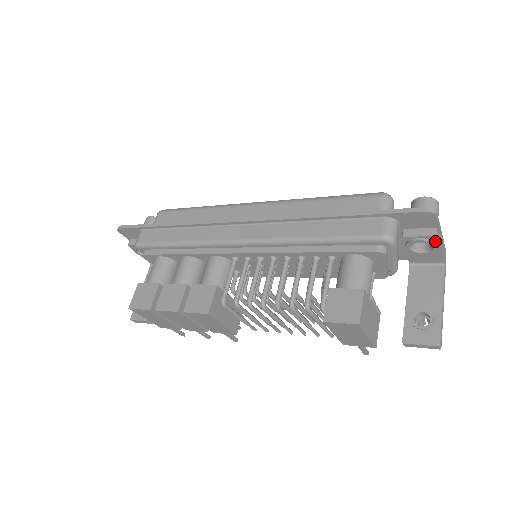
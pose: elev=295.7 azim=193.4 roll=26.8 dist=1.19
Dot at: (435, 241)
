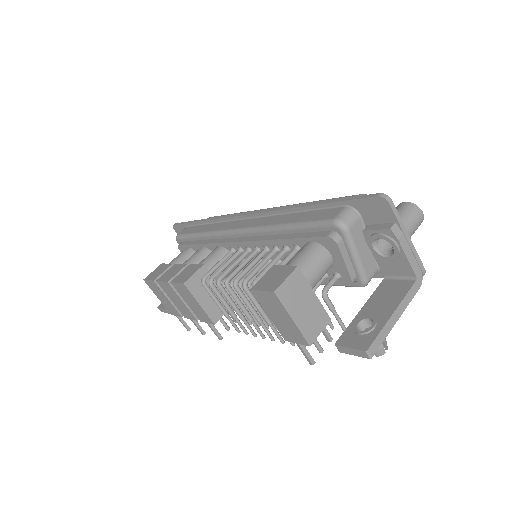
Dot at: (393, 238)
